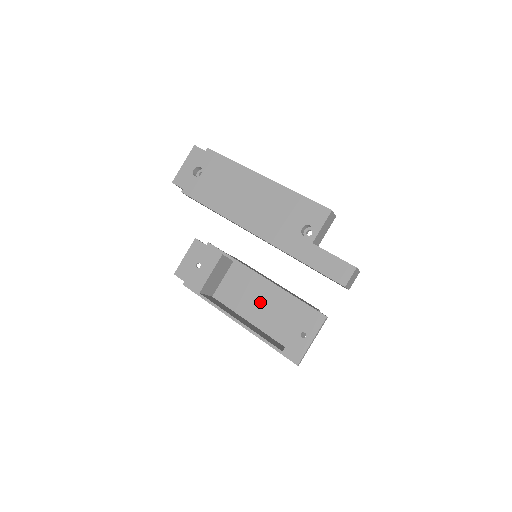
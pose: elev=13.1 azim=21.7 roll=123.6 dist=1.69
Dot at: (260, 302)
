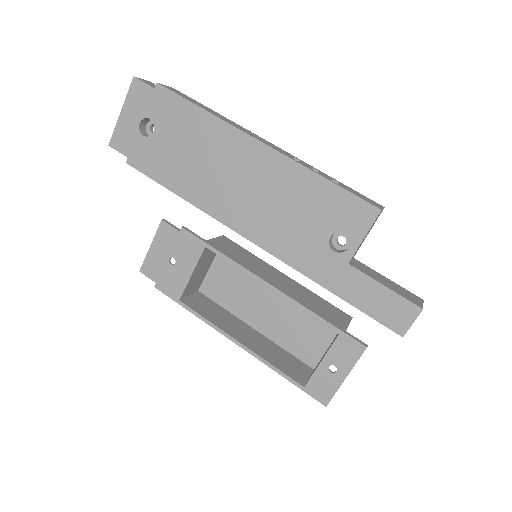
Dot at: (266, 302)
